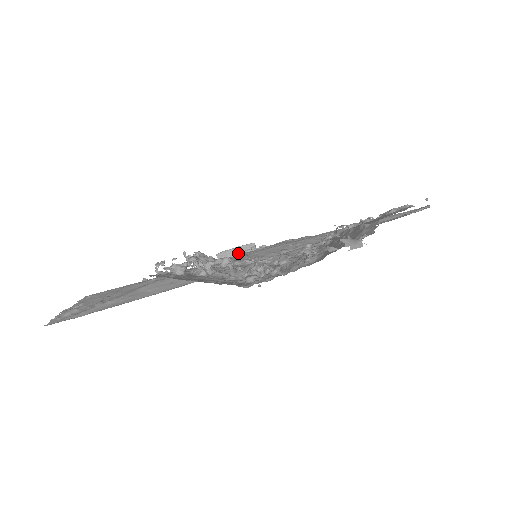
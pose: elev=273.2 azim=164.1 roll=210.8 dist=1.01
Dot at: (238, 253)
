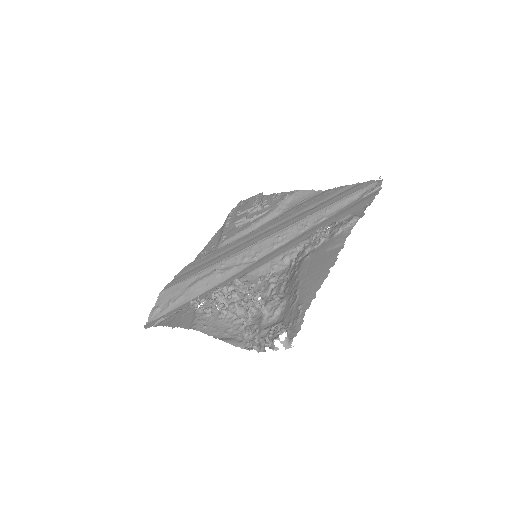
Dot at: (248, 220)
